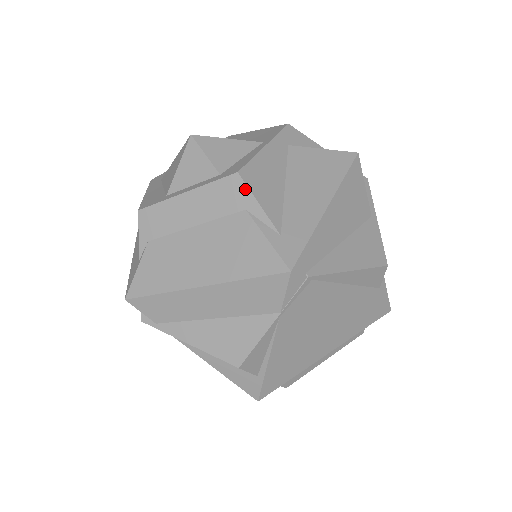
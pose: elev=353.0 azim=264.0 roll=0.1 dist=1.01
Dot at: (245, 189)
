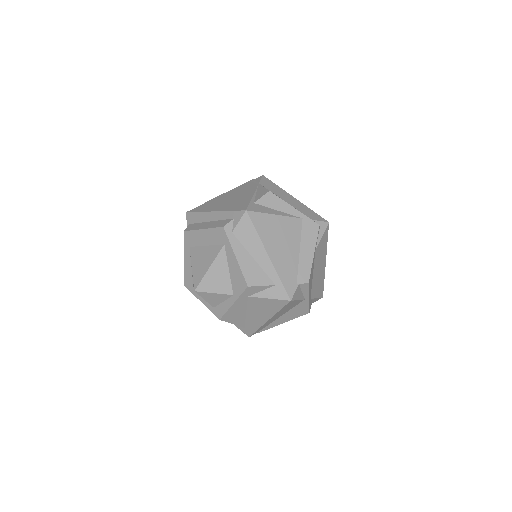
Dot at: (225, 321)
